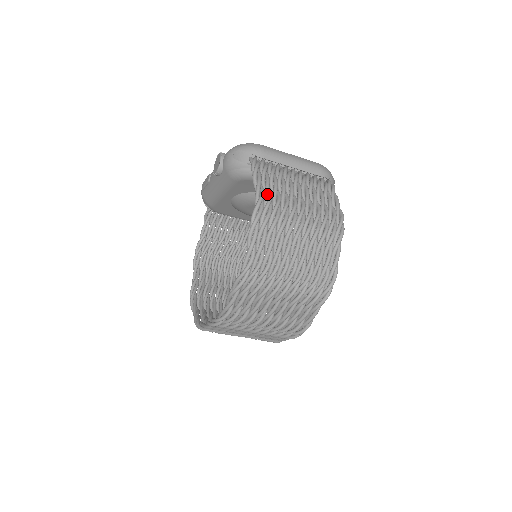
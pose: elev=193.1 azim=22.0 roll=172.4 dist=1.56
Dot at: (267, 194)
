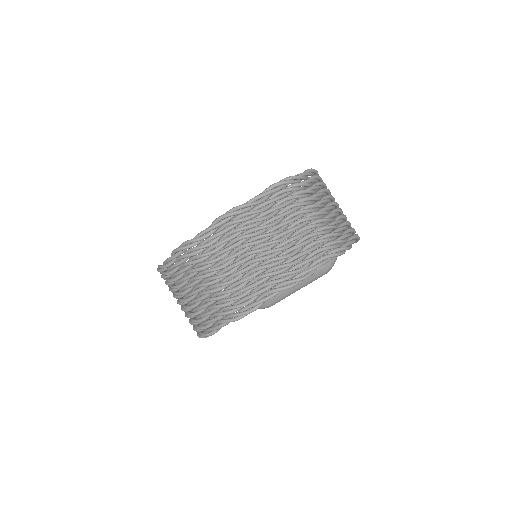
Dot at: occluded
